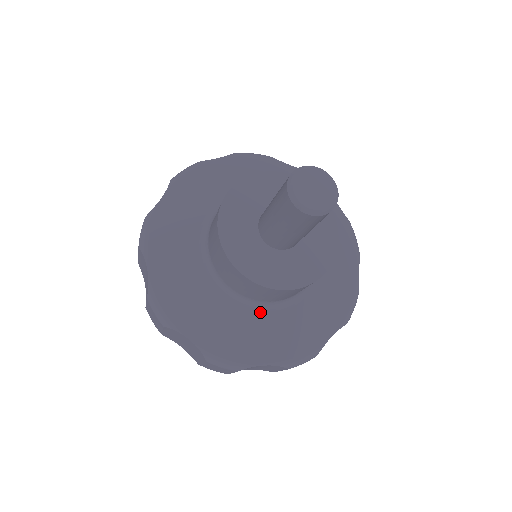
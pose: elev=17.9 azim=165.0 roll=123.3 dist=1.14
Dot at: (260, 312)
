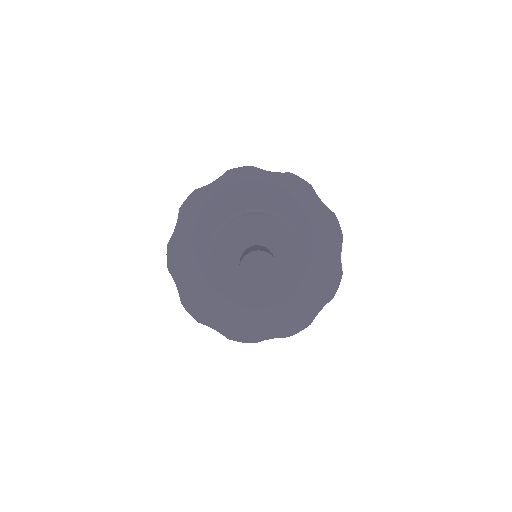
Dot at: occluded
